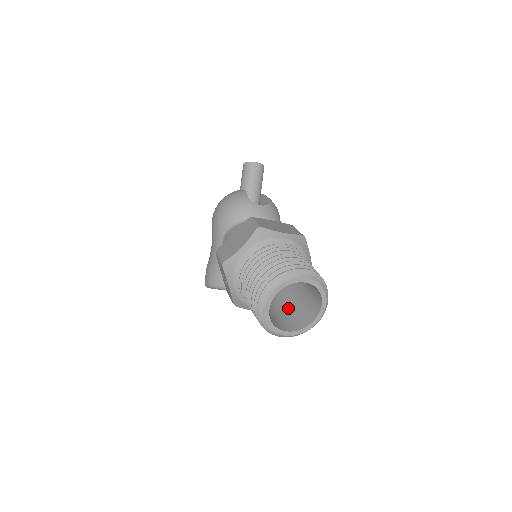
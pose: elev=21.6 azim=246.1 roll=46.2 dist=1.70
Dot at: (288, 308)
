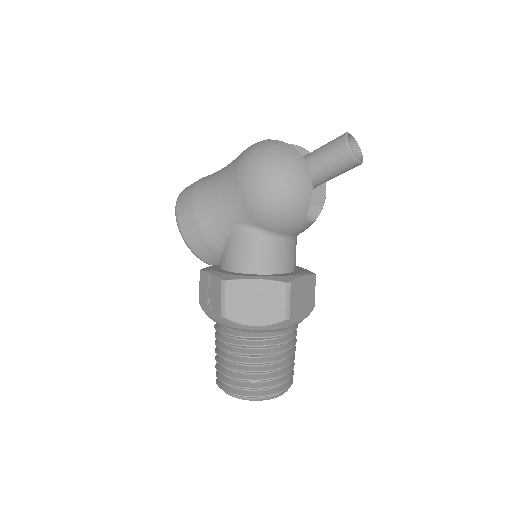
Dot at: occluded
